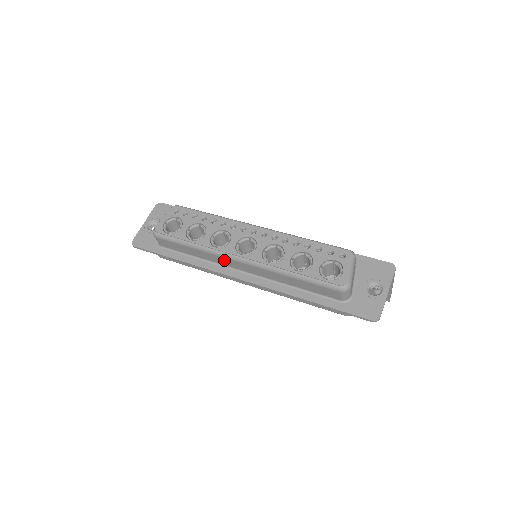
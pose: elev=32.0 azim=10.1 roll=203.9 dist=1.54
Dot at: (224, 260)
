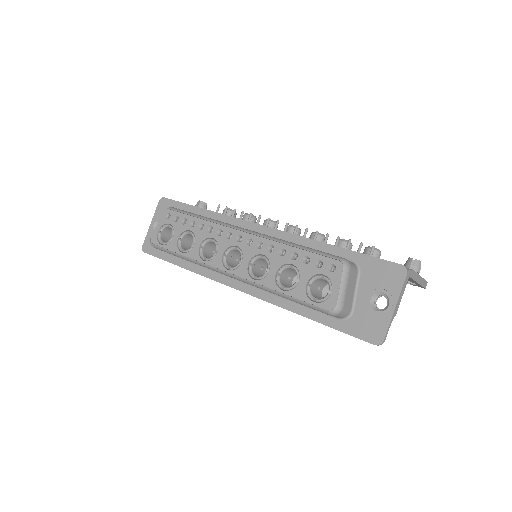
Dot at: occluded
